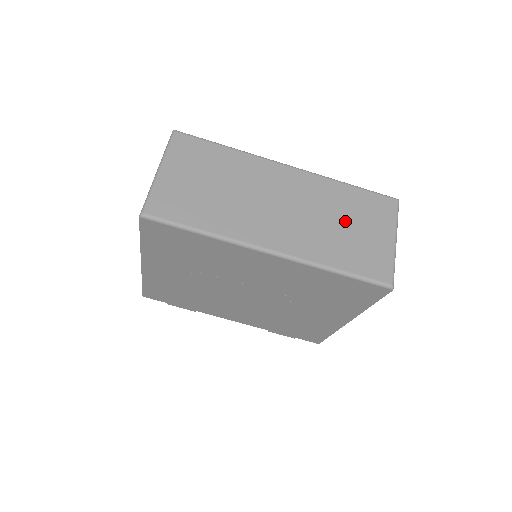
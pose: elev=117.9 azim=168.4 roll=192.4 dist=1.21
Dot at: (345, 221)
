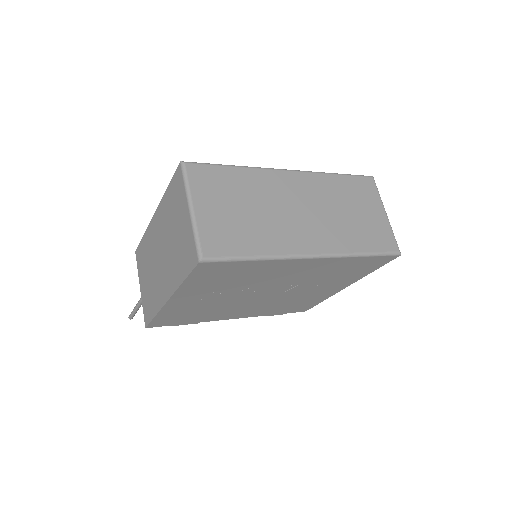
Dot at: (349, 208)
